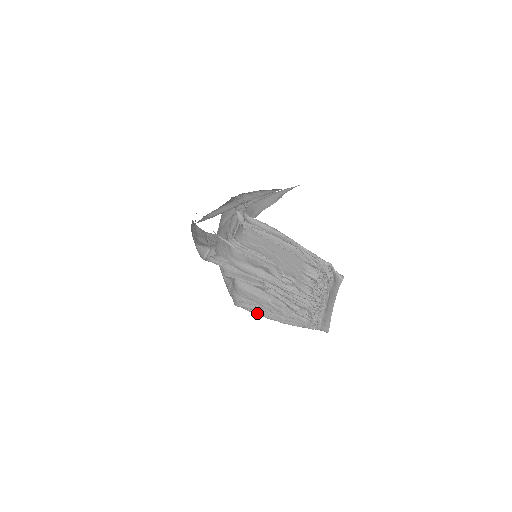
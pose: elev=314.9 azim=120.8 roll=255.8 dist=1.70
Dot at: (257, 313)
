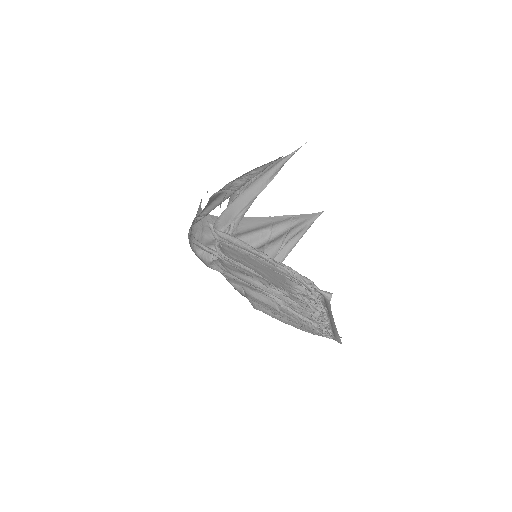
Dot at: (272, 317)
